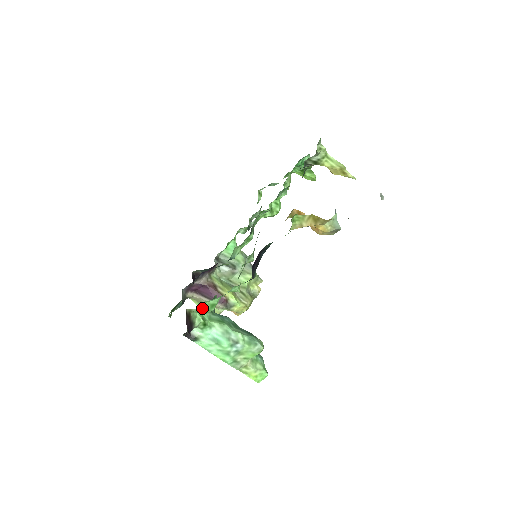
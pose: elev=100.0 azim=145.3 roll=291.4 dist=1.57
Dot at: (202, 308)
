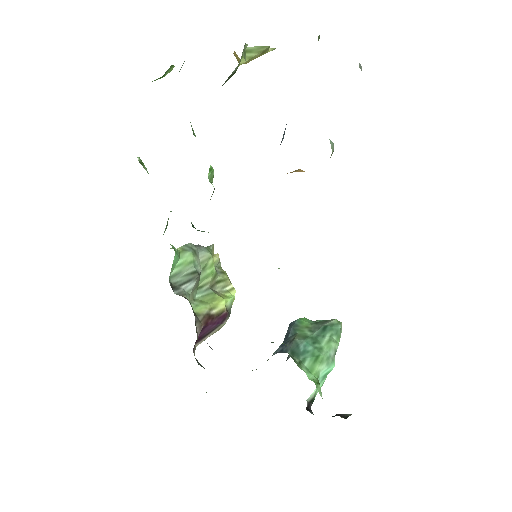
Dot at: occluded
